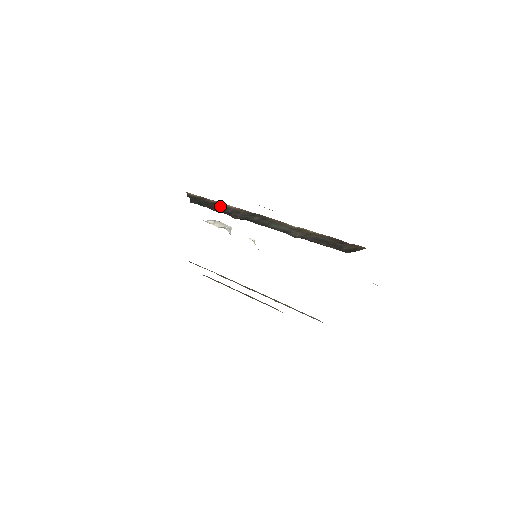
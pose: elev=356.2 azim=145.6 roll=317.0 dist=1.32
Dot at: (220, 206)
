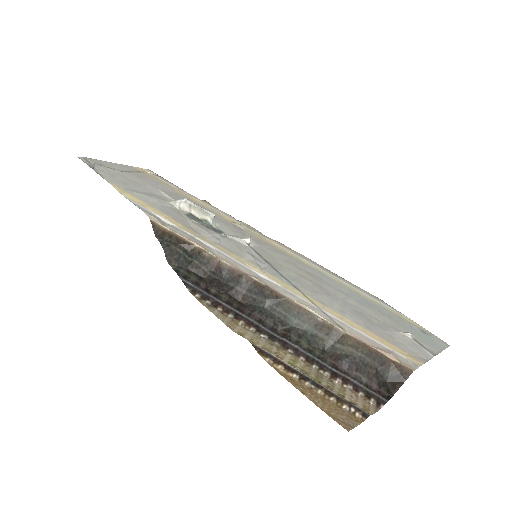
Dot at: (209, 262)
